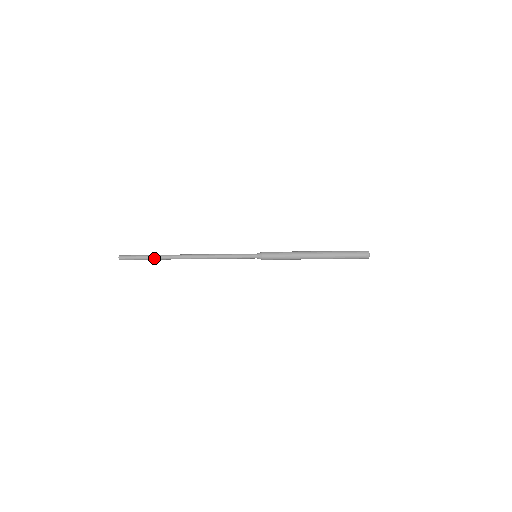
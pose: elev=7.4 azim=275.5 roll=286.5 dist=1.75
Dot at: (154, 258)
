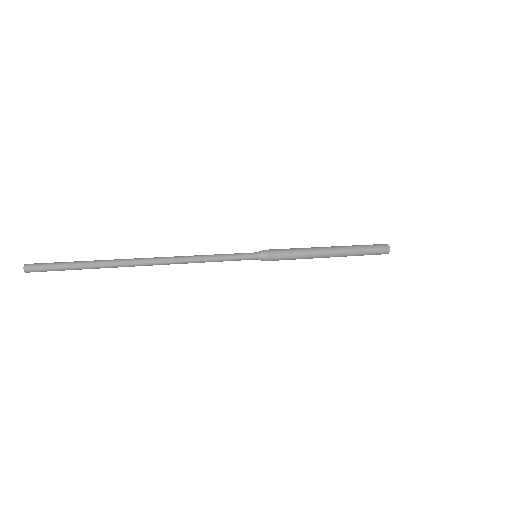
Dot at: (95, 263)
